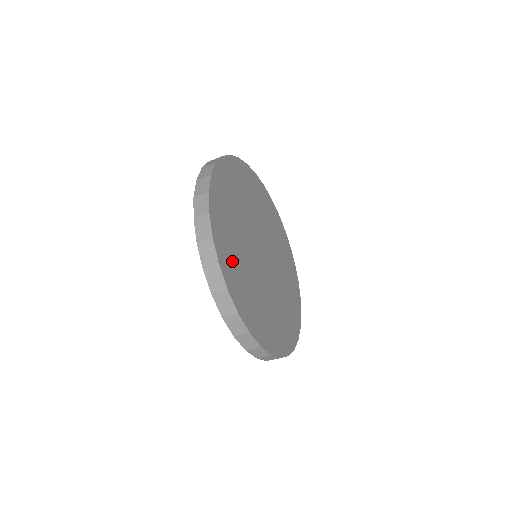
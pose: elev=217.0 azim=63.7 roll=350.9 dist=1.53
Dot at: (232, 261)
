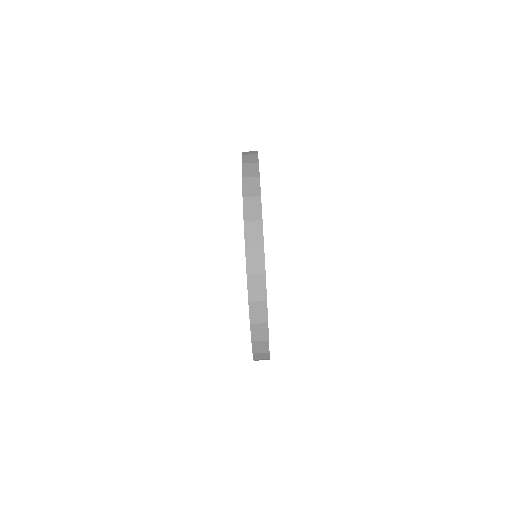
Dot at: occluded
